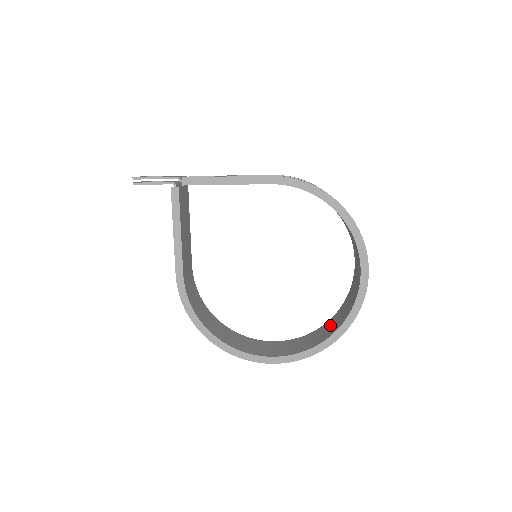
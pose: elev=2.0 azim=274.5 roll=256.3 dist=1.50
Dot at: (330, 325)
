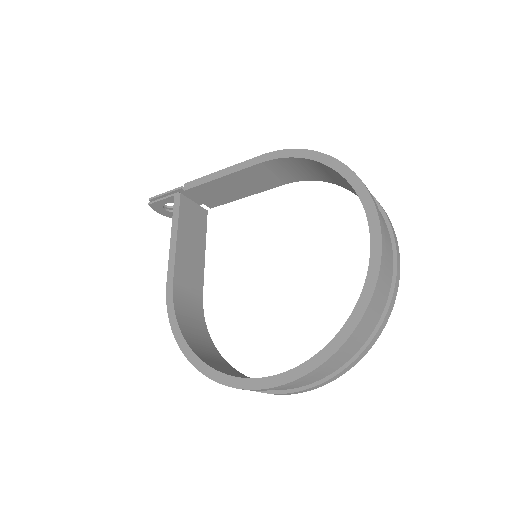
Dot at: occluded
